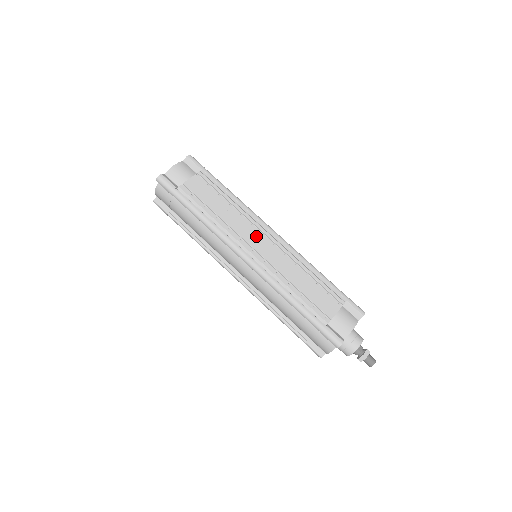
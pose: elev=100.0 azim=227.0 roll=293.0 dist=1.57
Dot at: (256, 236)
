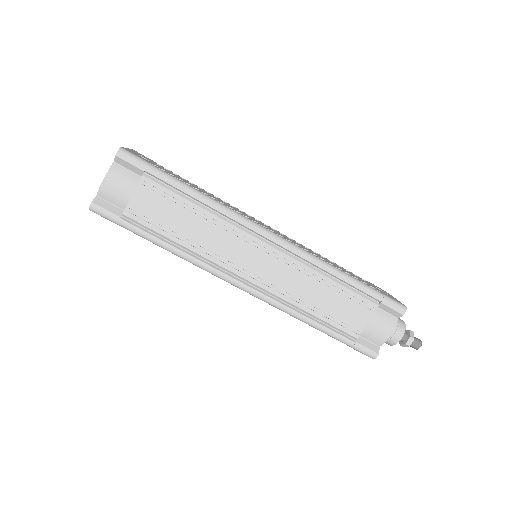
Dot at: (247, 252)
